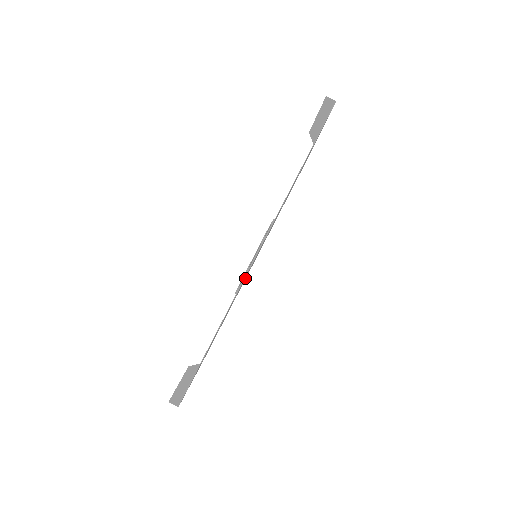
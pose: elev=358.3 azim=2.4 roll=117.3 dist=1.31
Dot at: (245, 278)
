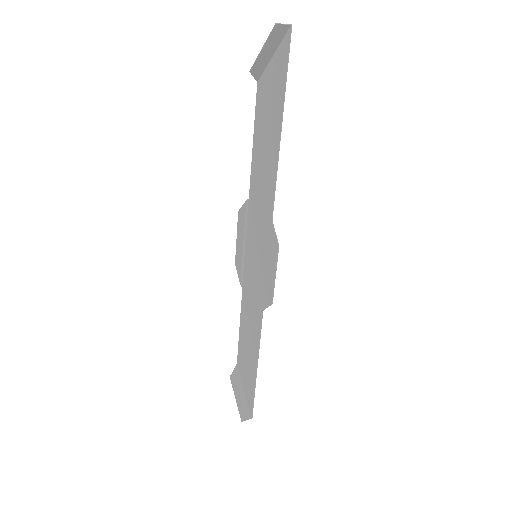
Dot at: (250, 279)
